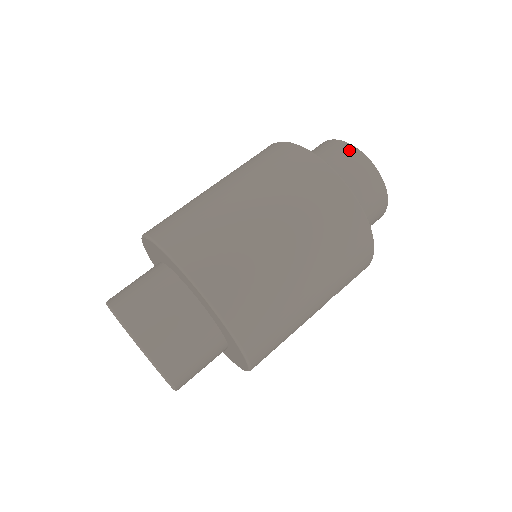
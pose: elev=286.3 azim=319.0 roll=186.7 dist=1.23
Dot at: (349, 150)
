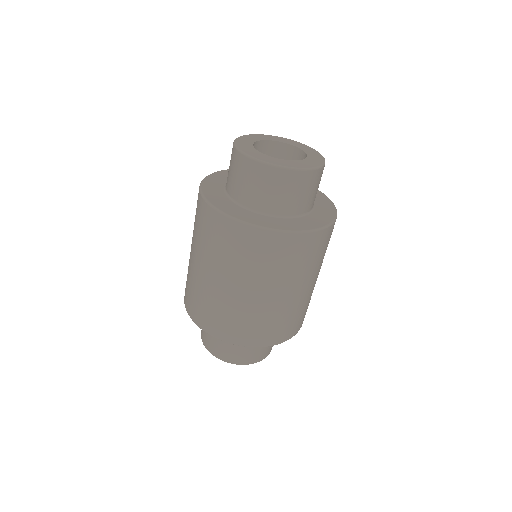
Dot at: (268, 172)
